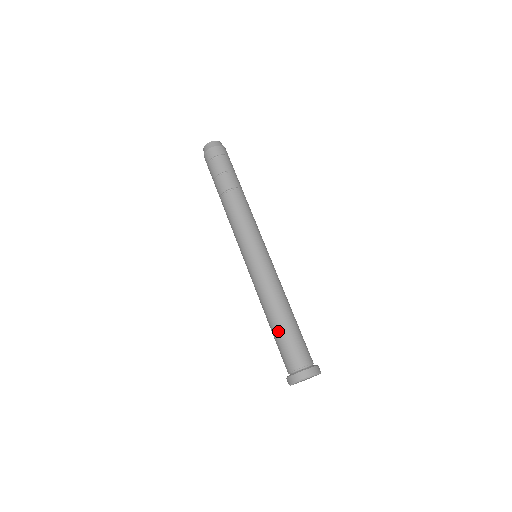
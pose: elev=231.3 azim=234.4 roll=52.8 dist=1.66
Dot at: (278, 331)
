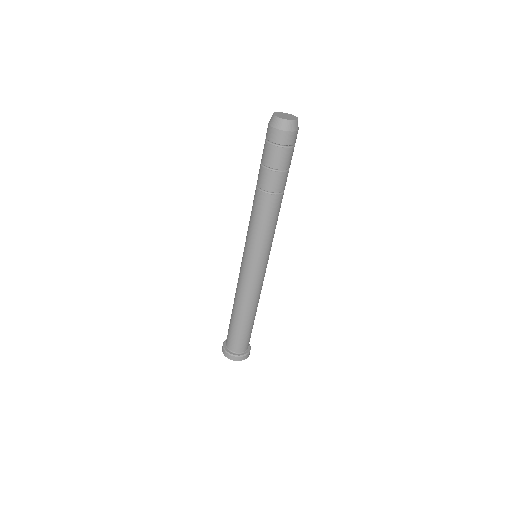
Dot at: (242, 326)
